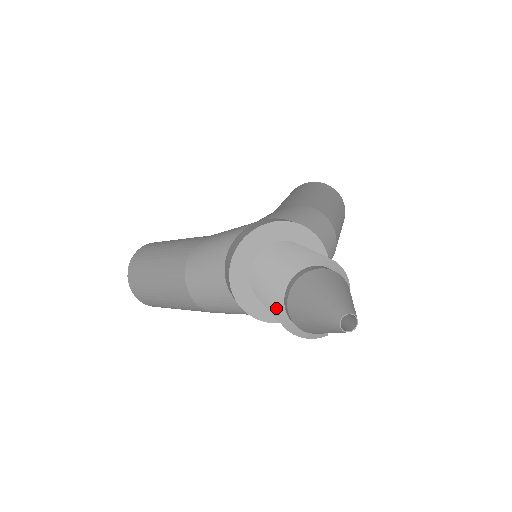
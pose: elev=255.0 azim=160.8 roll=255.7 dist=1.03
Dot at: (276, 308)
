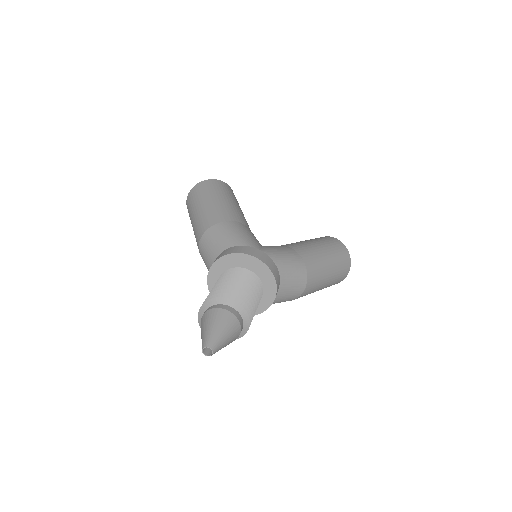
Dot at: (202, 307)
